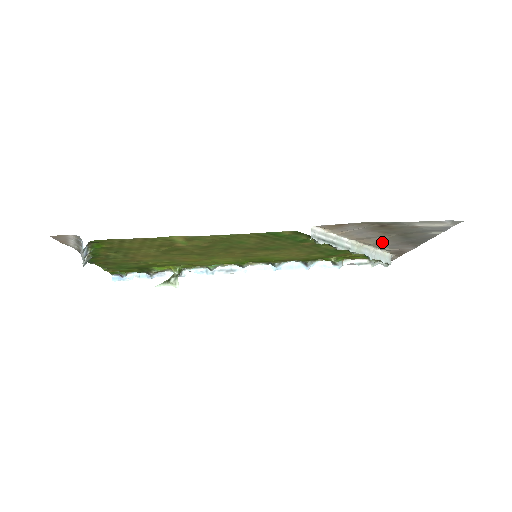
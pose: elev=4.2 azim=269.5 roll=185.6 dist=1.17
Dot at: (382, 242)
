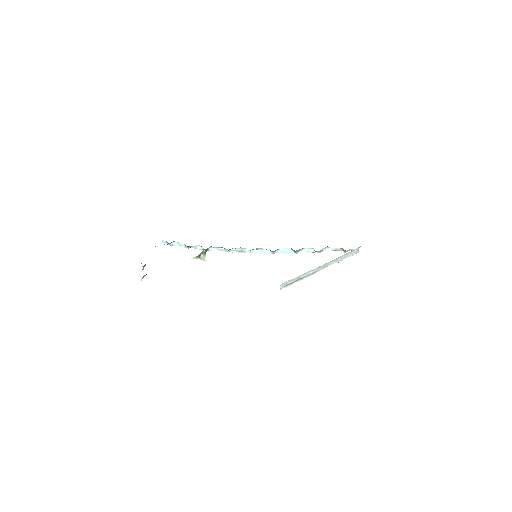
Dot at: occluded
